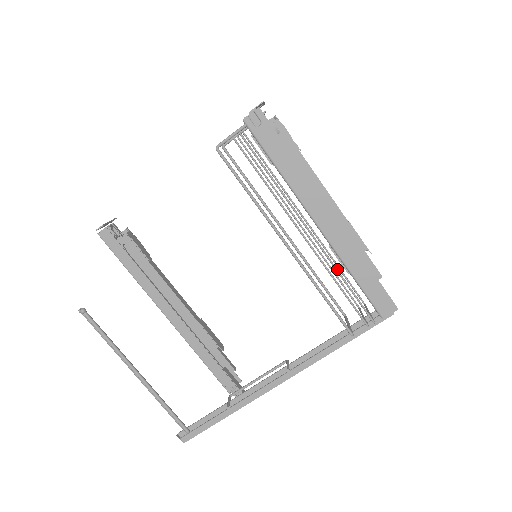
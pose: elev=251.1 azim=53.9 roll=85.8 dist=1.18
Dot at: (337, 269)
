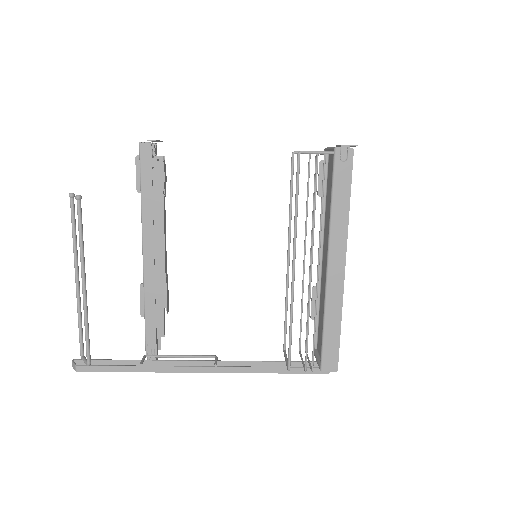
Dot at: occluded
